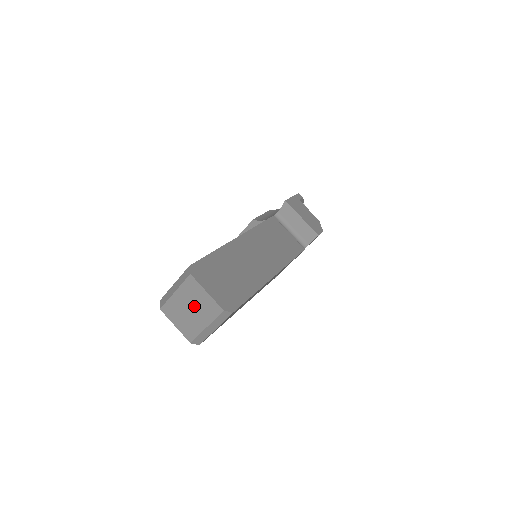
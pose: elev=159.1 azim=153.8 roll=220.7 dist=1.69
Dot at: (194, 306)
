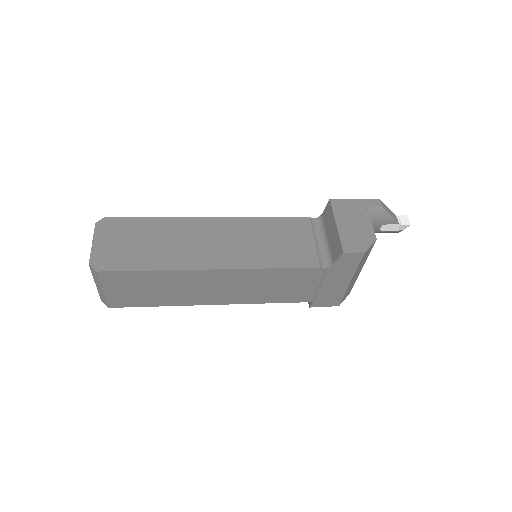
Dot at: occluded
